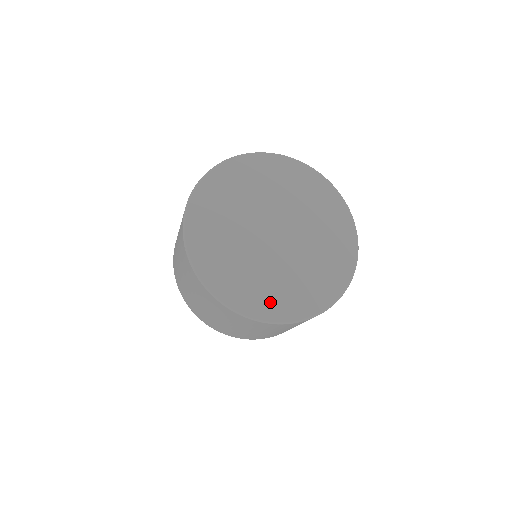
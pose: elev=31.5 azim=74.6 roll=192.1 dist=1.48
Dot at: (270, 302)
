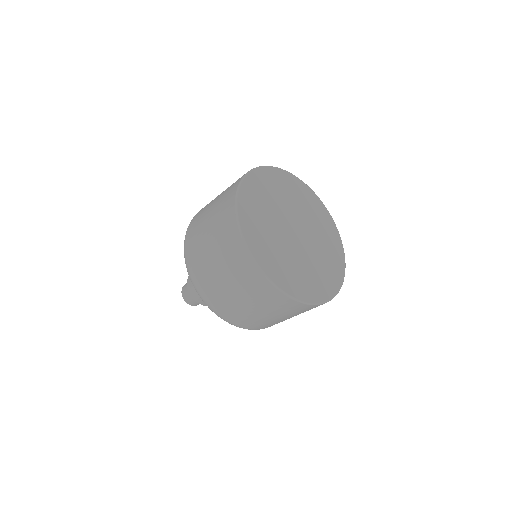
Dot at: (298, 285)
